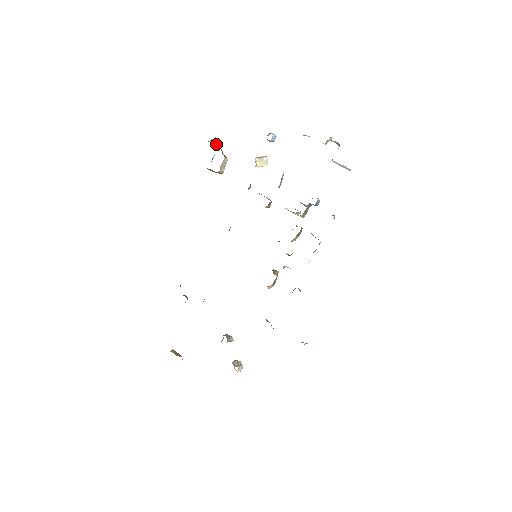
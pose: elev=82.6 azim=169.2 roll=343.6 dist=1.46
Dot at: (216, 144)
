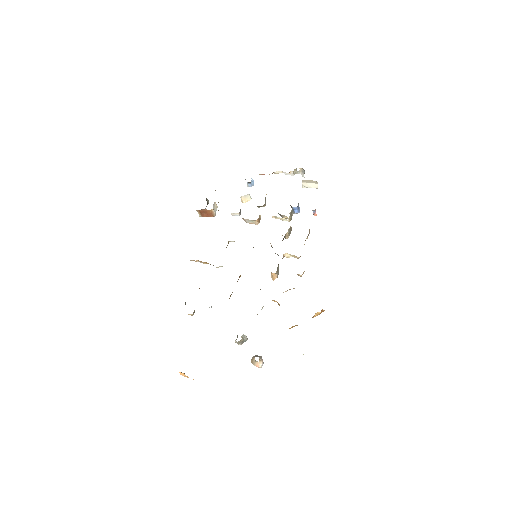
Dot at: (206, 199)
